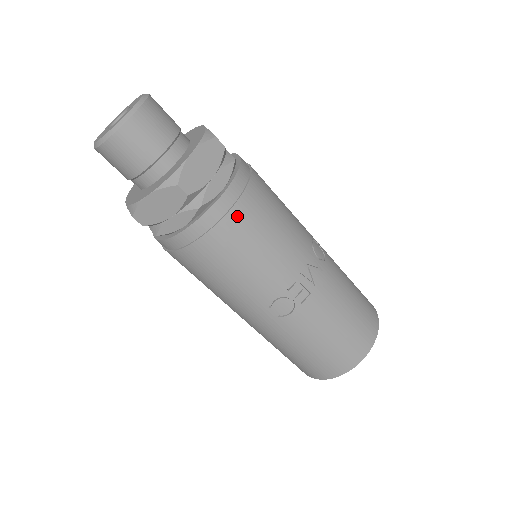
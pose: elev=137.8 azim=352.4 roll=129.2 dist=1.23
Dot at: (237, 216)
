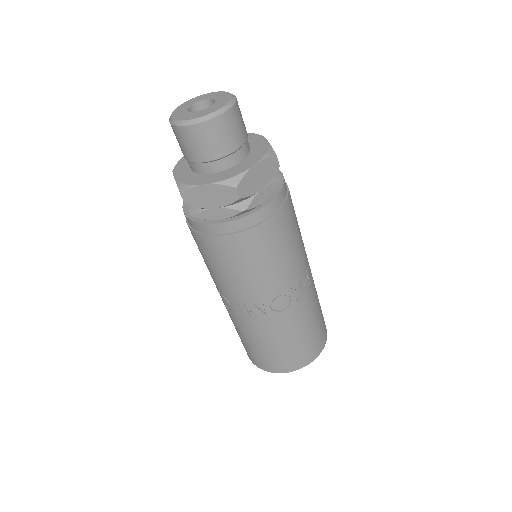
Dot at: (213, 242)
